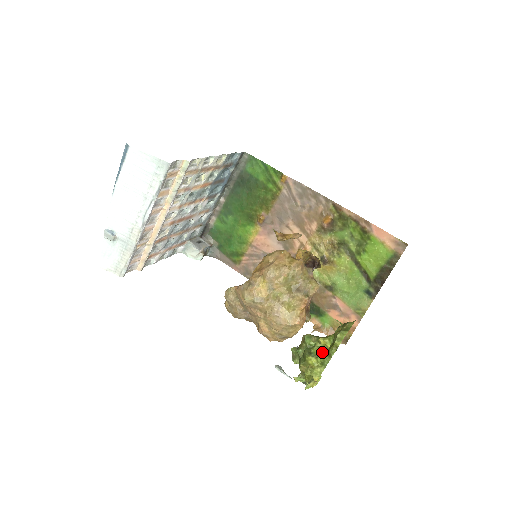
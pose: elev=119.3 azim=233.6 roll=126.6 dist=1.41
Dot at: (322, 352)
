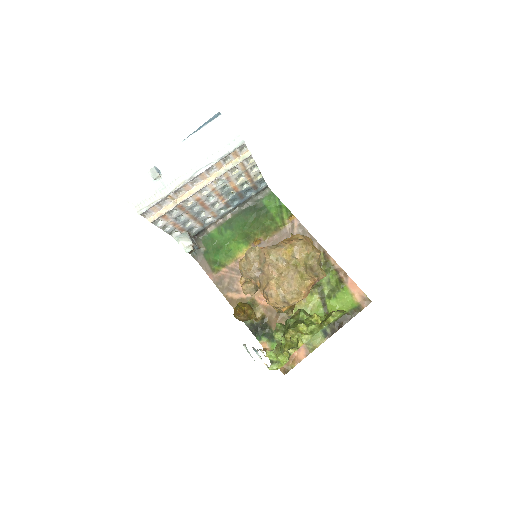
Dot at: (314, 323)
